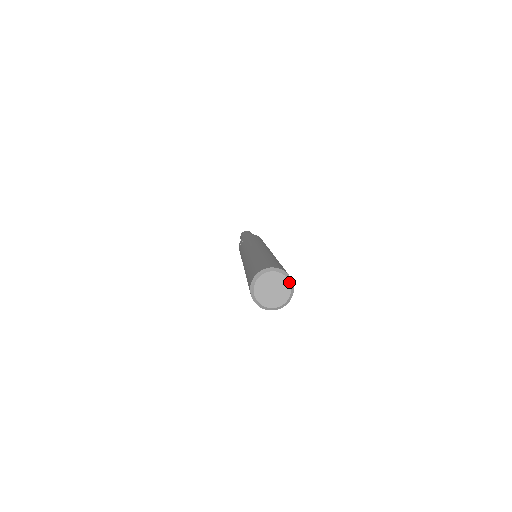
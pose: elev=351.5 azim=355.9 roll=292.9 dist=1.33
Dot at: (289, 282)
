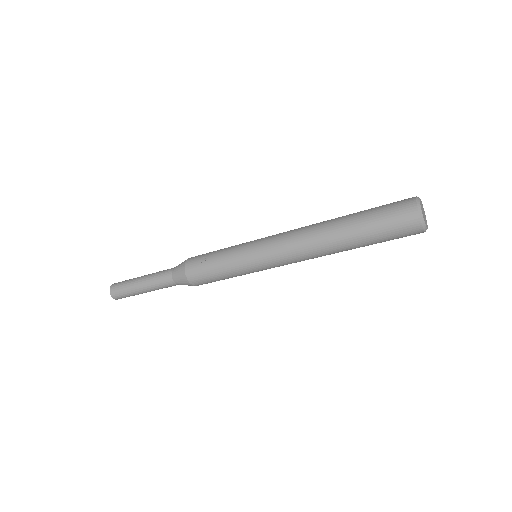
Dot at: occluded
